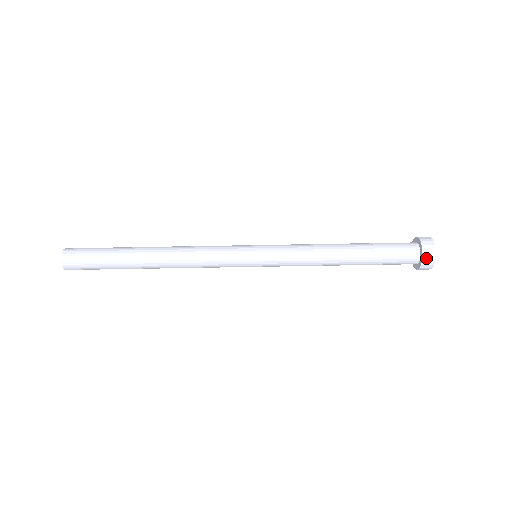
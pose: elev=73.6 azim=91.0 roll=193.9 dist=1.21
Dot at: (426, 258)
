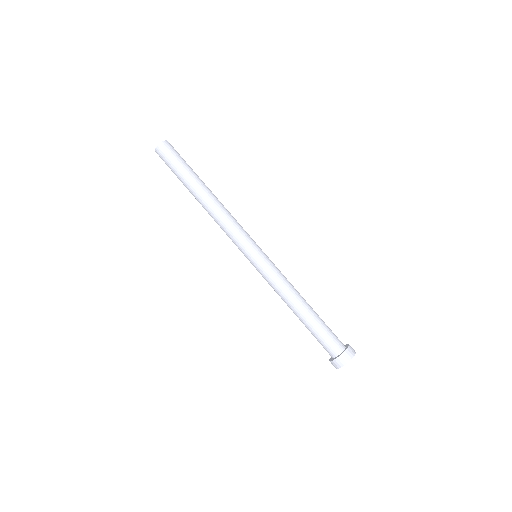
Dot at: (349, 351)
